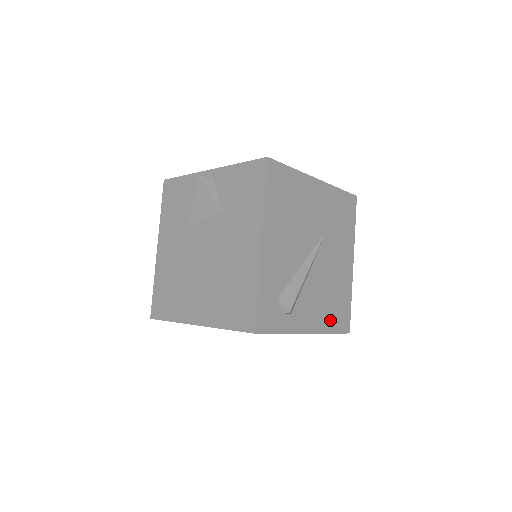
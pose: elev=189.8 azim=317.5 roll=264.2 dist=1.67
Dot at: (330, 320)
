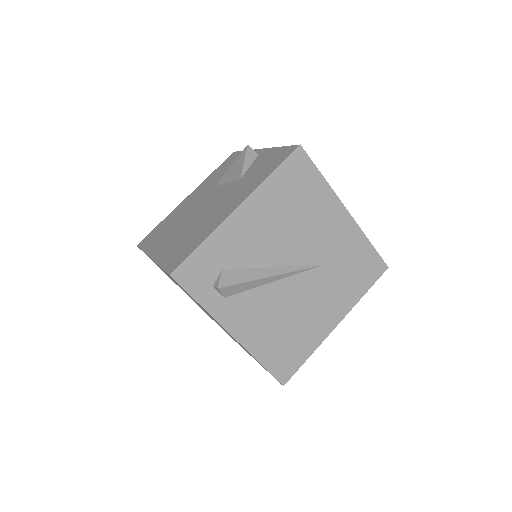
Dot at: (268, 349)
